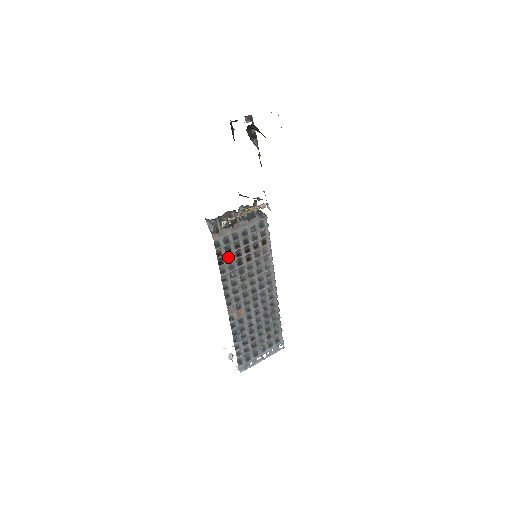
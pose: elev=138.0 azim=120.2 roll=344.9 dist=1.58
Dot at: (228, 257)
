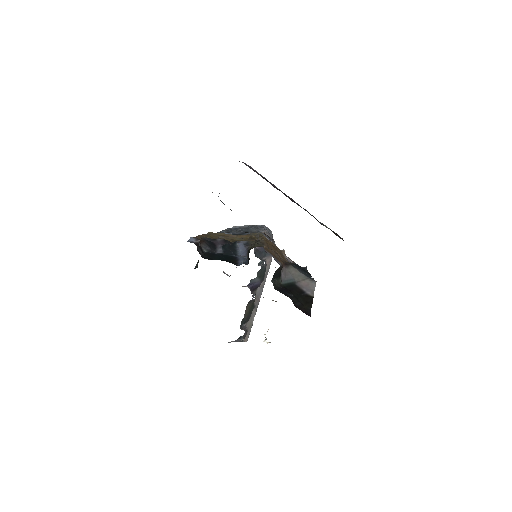
Dot at: occluded
